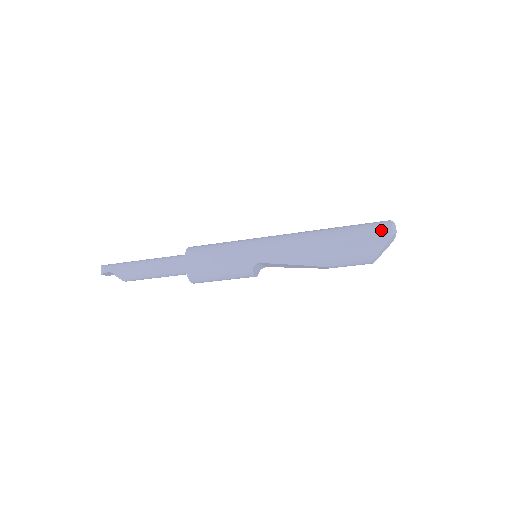
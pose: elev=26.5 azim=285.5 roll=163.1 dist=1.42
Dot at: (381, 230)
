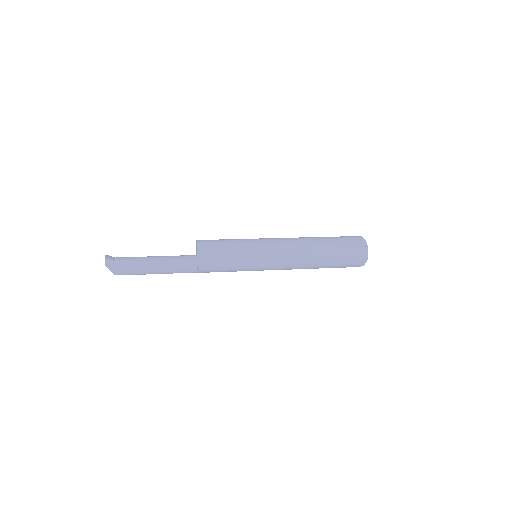
Dot at: (357, 264)
